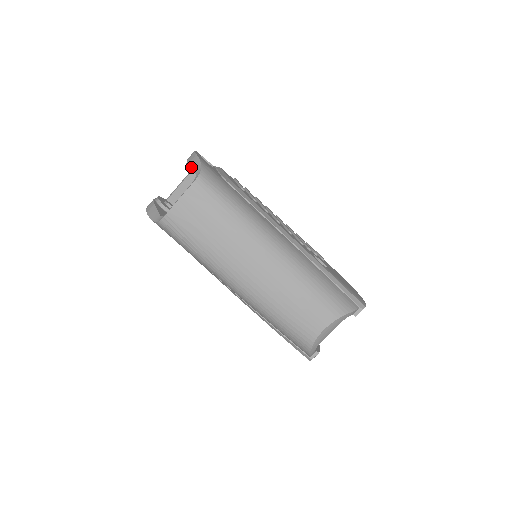
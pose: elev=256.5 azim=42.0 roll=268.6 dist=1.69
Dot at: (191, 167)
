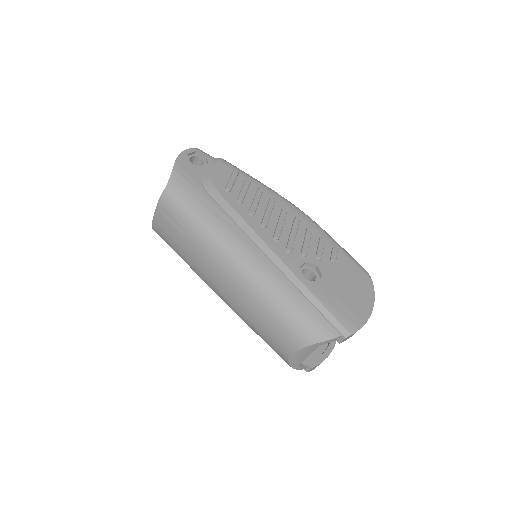
Dot at: occluded
